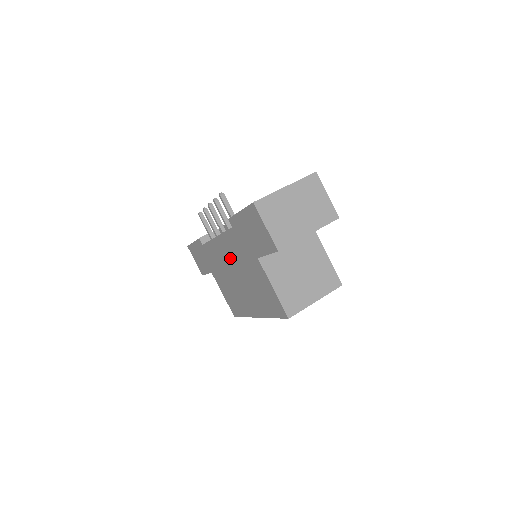
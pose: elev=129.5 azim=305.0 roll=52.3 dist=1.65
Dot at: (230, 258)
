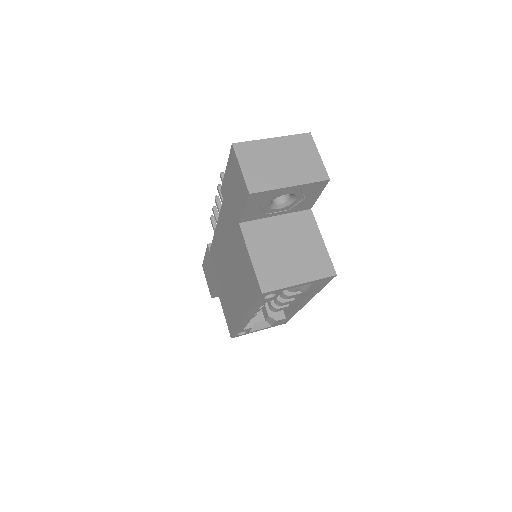
Dot at: (224, 247)
